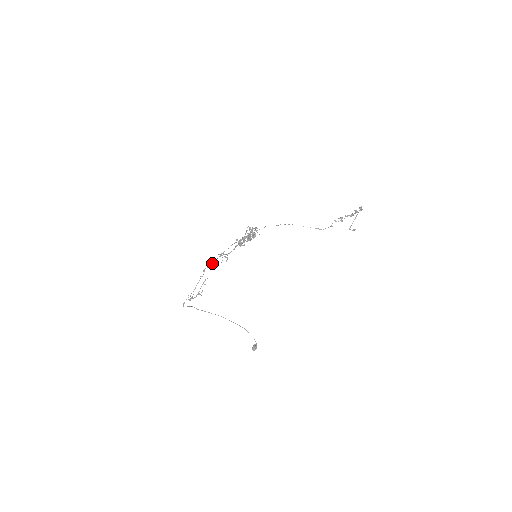
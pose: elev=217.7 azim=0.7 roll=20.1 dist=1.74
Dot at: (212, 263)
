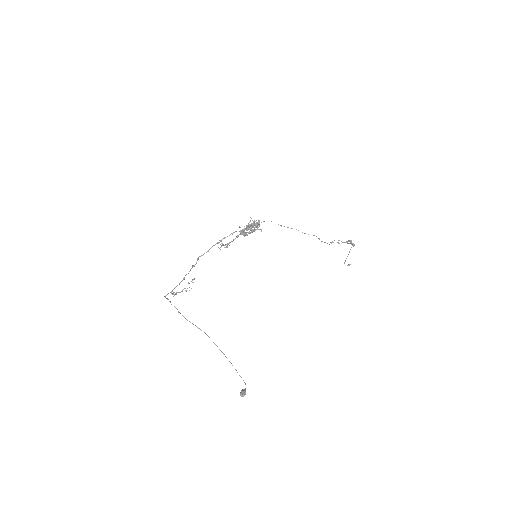
Dot at: occluded
